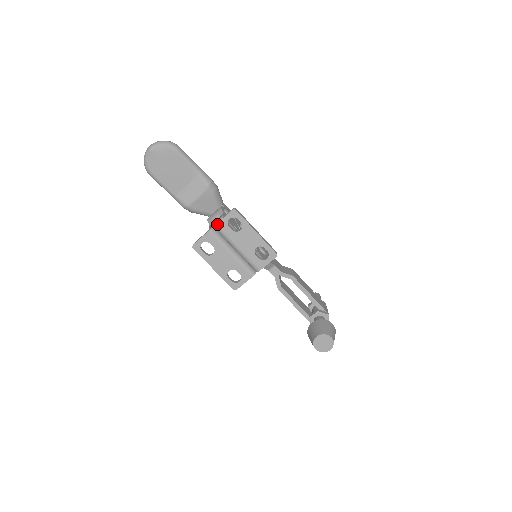
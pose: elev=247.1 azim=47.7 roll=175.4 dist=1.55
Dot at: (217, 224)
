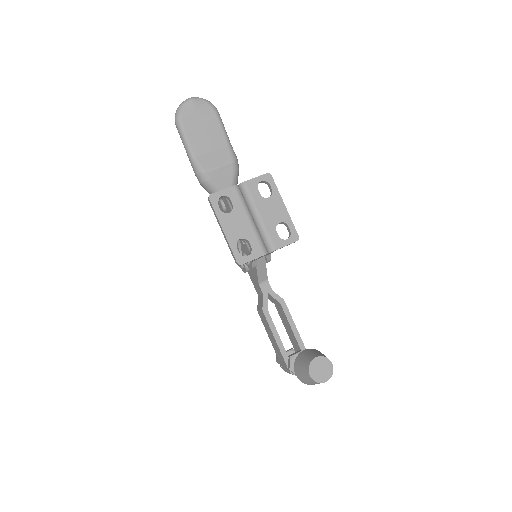
Dot at: (246, 181)
